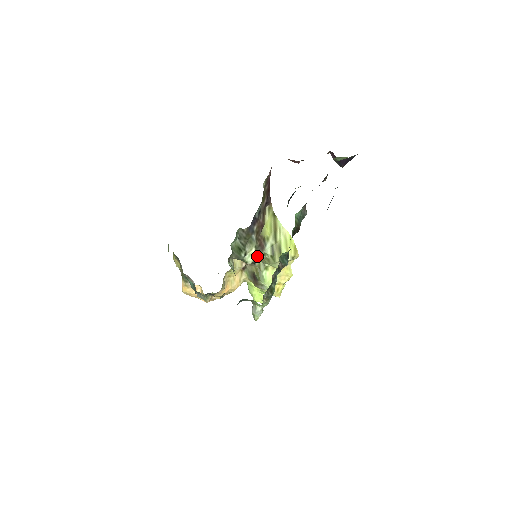
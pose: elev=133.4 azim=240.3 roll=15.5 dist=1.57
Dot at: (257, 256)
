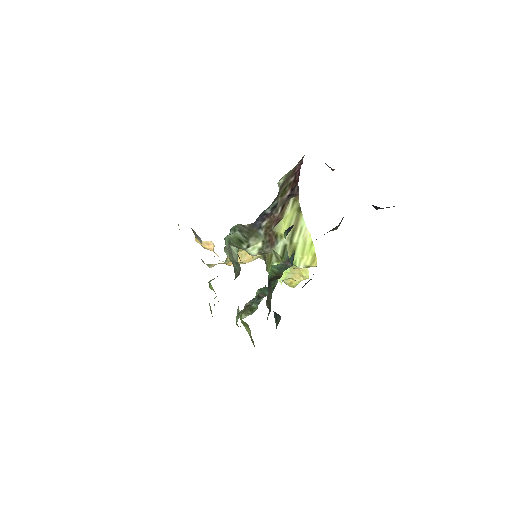
Dot at: (264, 251)
